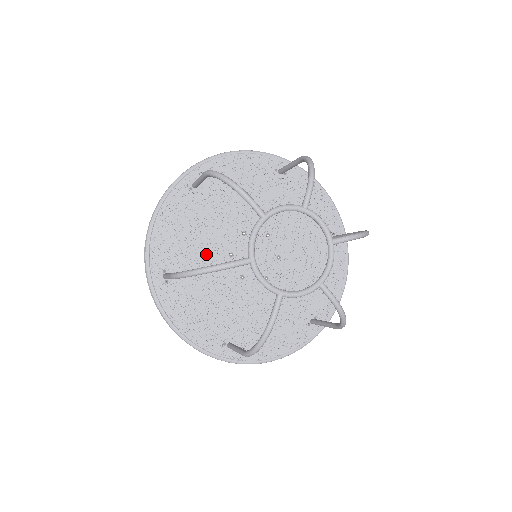
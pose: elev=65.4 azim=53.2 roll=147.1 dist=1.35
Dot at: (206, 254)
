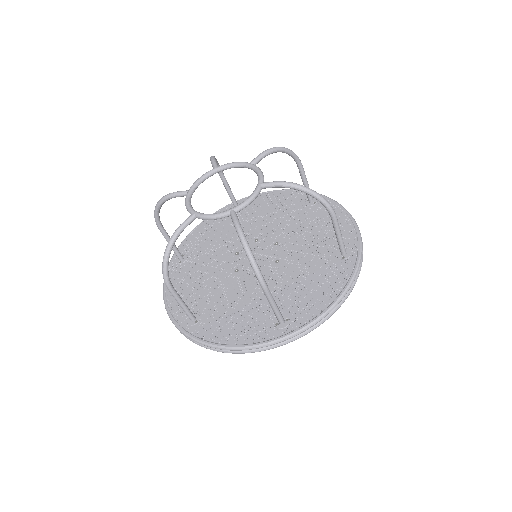
Dot at: (216, 285)
